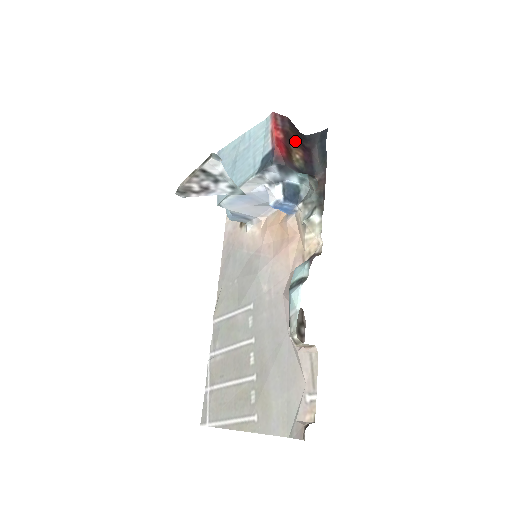
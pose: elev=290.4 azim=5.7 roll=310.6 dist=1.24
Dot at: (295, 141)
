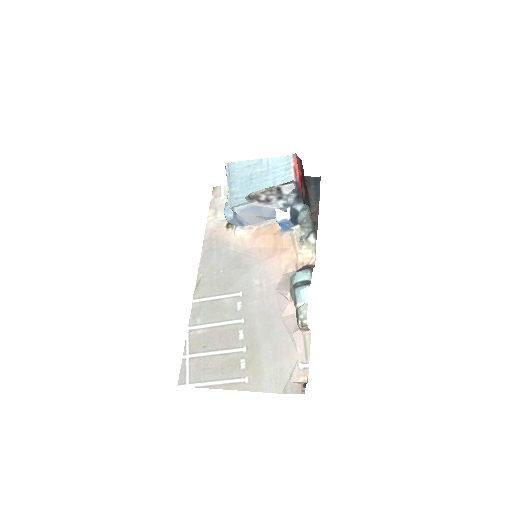
Dot at: (303, 179)
